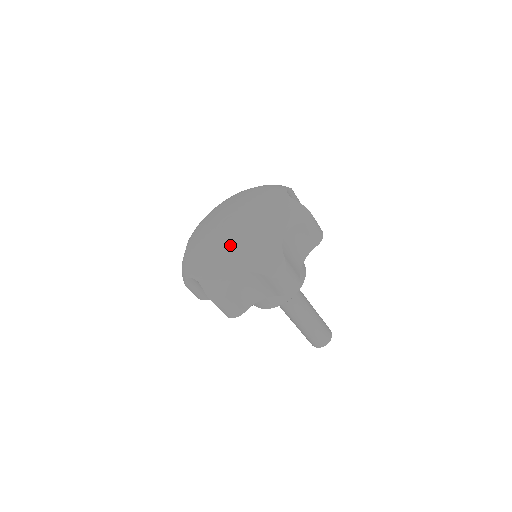
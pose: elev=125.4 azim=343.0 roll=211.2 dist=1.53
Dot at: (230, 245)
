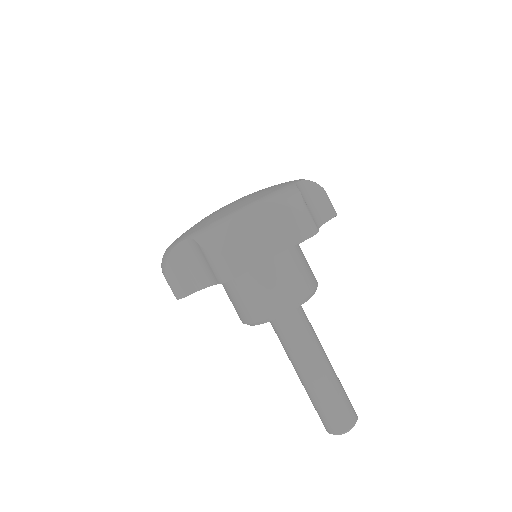
Dot at: (206, 217)
